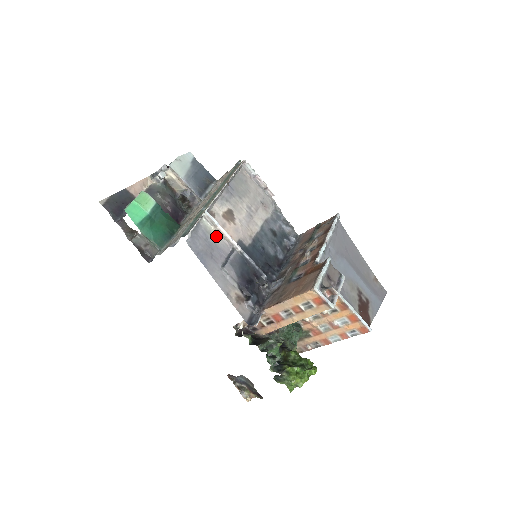
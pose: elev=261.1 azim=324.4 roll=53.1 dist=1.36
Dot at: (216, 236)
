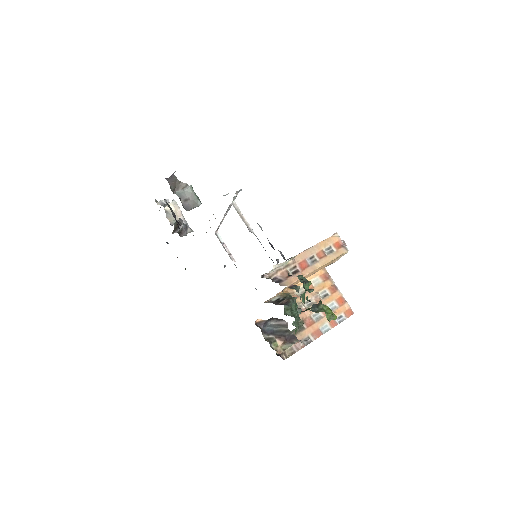
Dot at: (241, 217)
